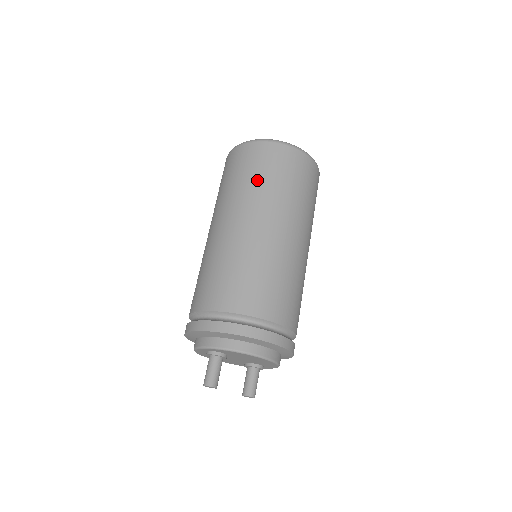
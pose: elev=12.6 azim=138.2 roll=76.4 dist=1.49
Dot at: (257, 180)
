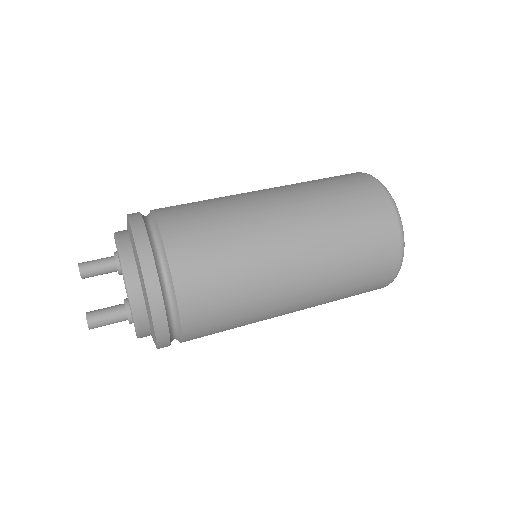
Dot at: occluded
